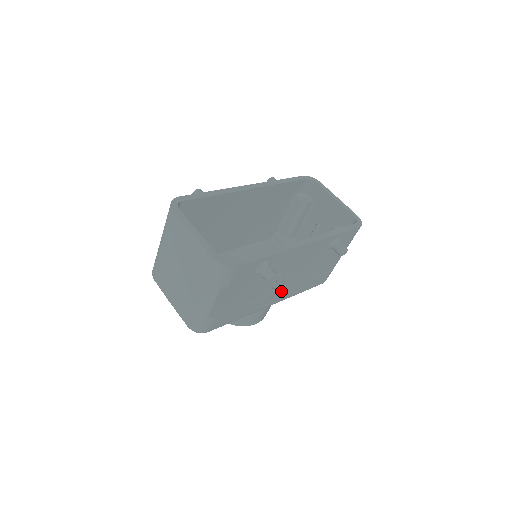
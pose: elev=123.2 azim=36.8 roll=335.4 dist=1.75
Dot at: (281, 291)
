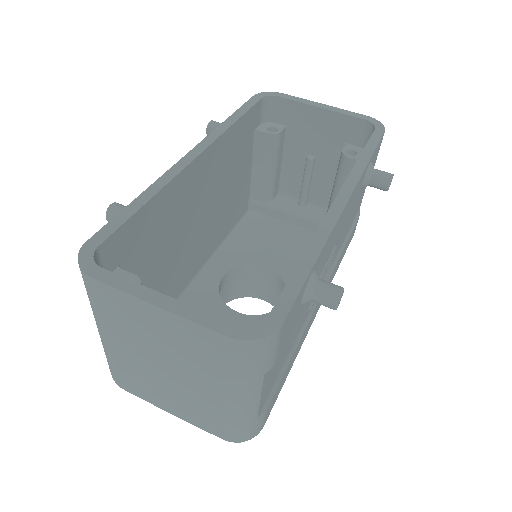
Dot at: occluded
